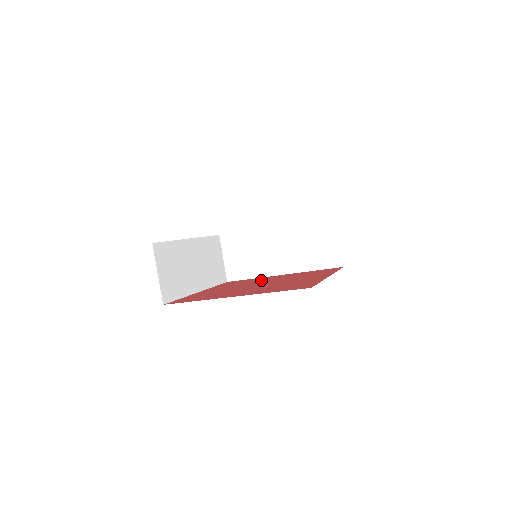
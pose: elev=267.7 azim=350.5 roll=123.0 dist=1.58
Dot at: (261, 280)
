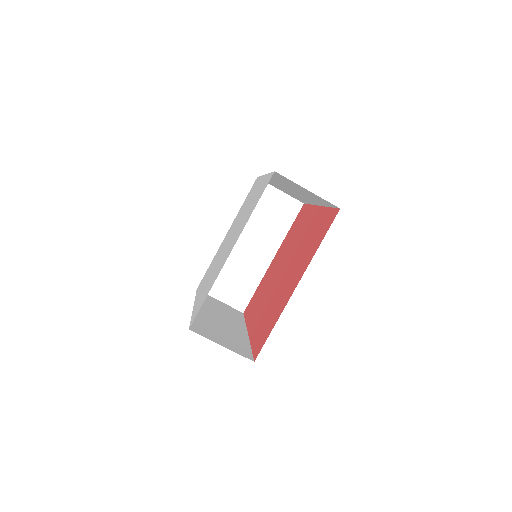
Dot at: (298, 235)
